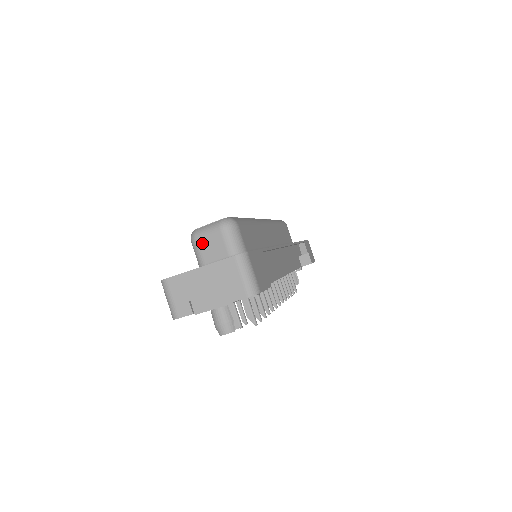
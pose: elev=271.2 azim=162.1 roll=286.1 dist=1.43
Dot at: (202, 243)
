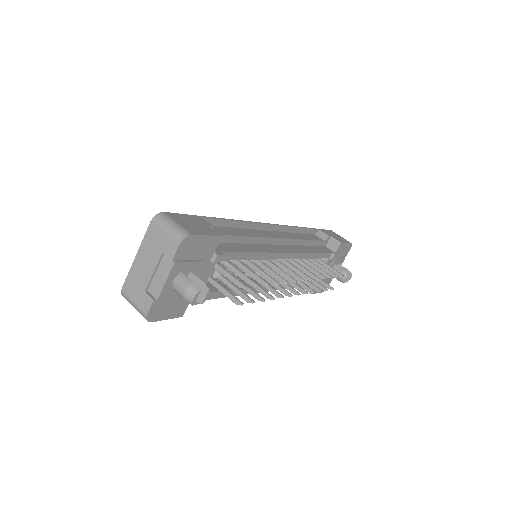
Dot at: occluded
